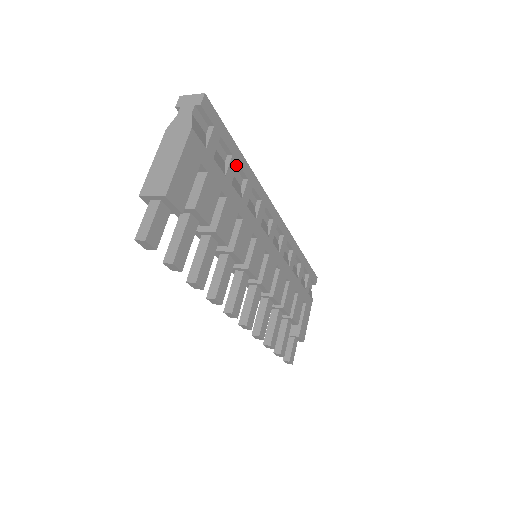
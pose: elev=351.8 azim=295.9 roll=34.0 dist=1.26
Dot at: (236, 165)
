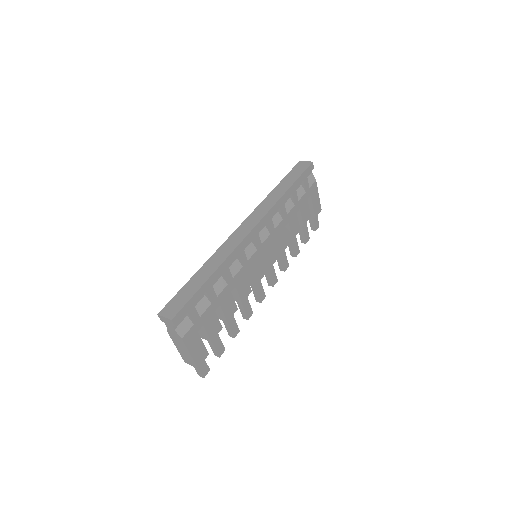
Dot at: (212, 287)
